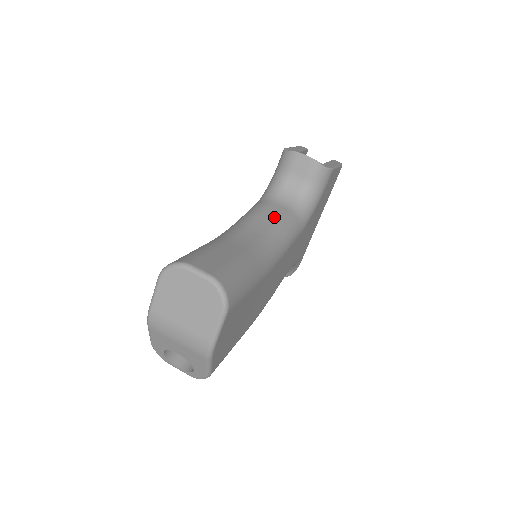
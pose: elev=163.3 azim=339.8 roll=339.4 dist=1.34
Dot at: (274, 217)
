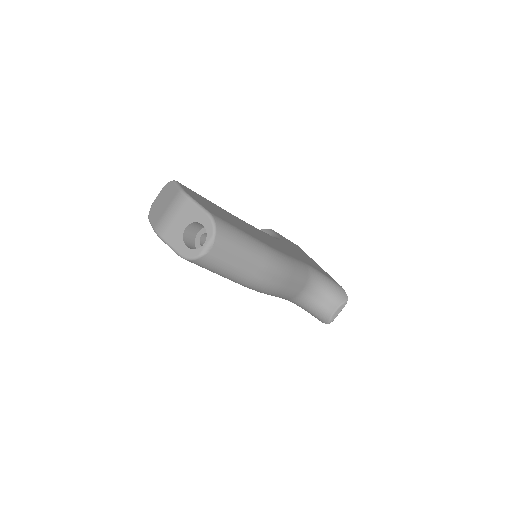
Dot at: occluded
